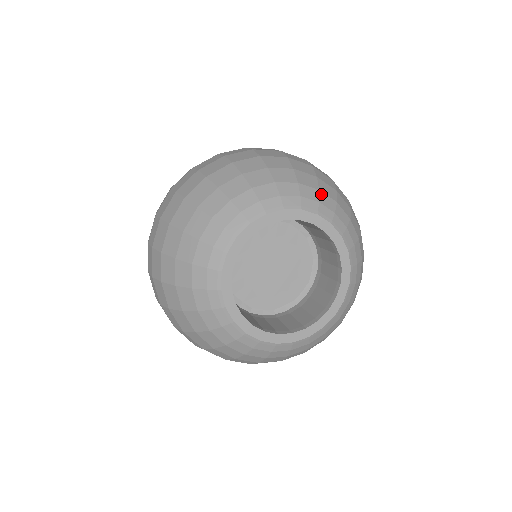
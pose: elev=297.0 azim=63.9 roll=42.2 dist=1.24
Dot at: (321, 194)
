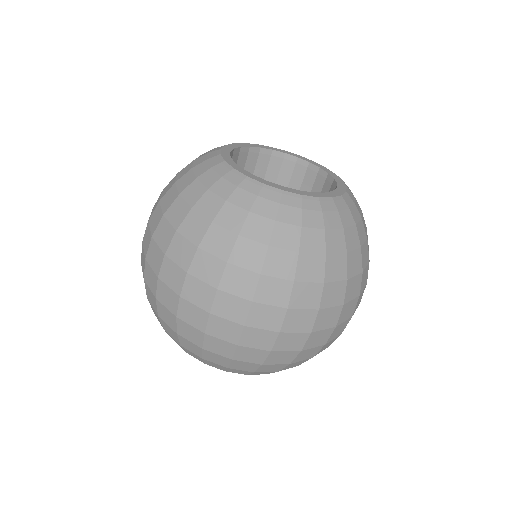
Dot at: occluded
